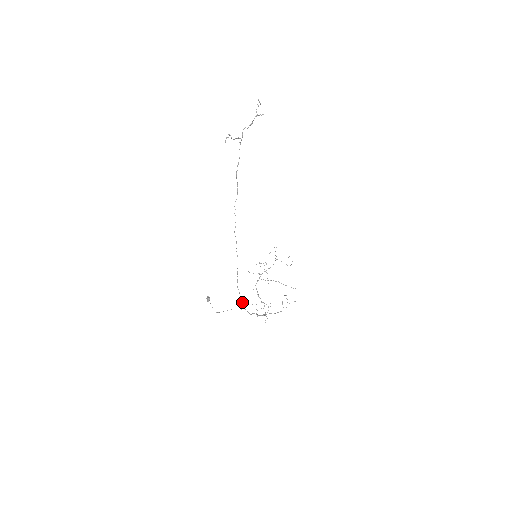
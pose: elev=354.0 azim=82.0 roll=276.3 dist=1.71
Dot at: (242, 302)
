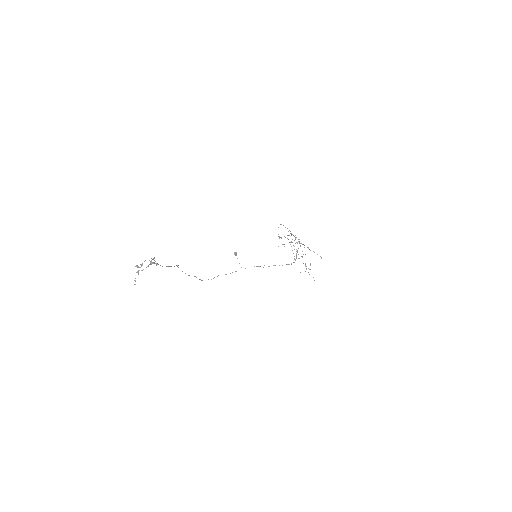
Dot at: occluded
